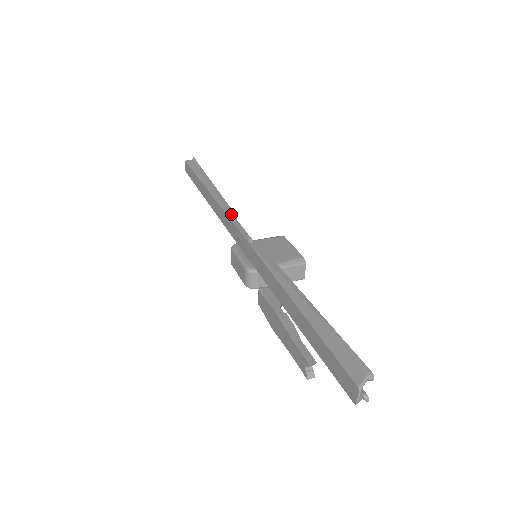
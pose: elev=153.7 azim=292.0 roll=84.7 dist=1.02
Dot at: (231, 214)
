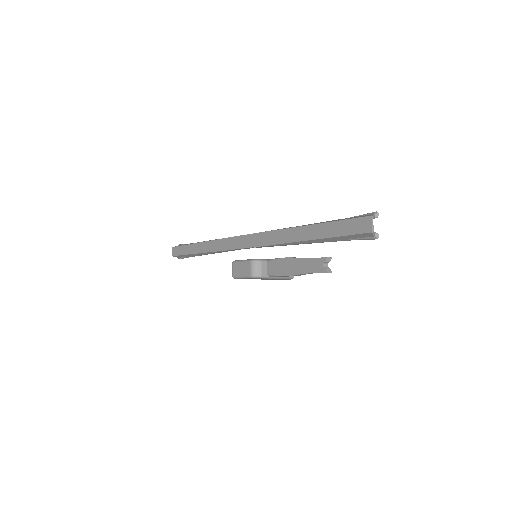
Dot at: occluded
